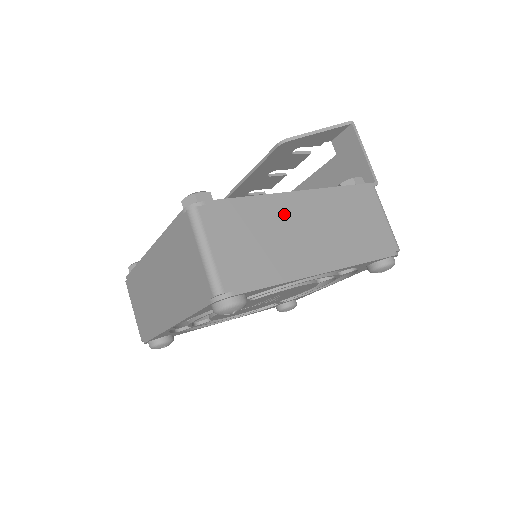
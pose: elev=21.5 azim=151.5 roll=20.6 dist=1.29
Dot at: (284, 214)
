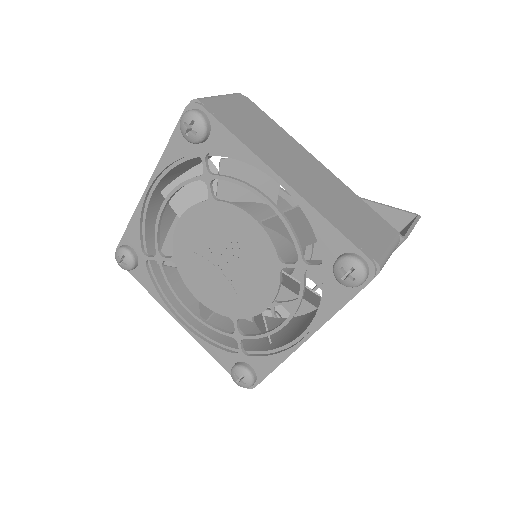
Dot at: (294, 150)
